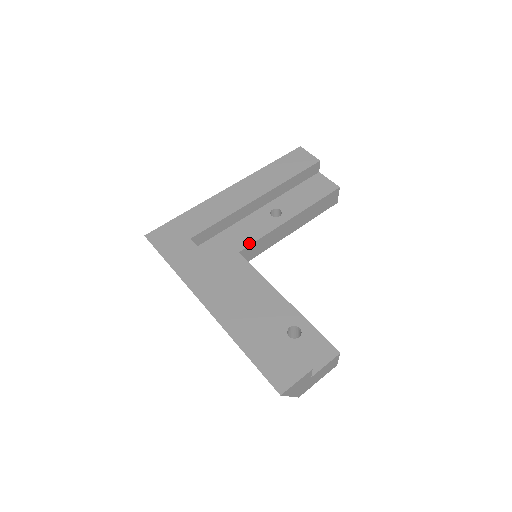
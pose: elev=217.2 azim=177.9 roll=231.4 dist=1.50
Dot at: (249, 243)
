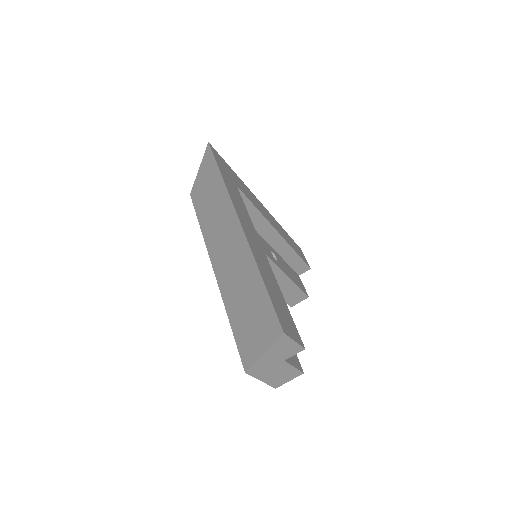
Dot at: occluded
